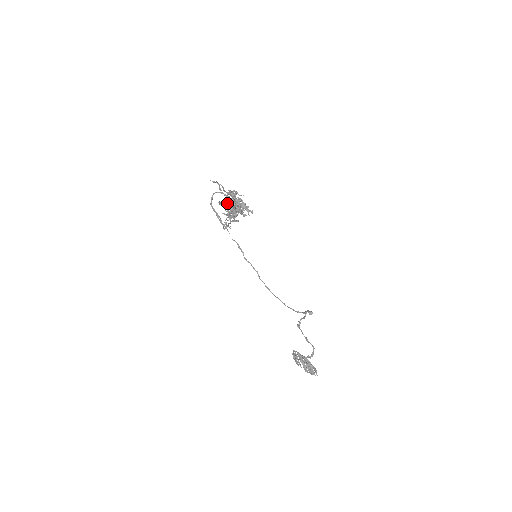
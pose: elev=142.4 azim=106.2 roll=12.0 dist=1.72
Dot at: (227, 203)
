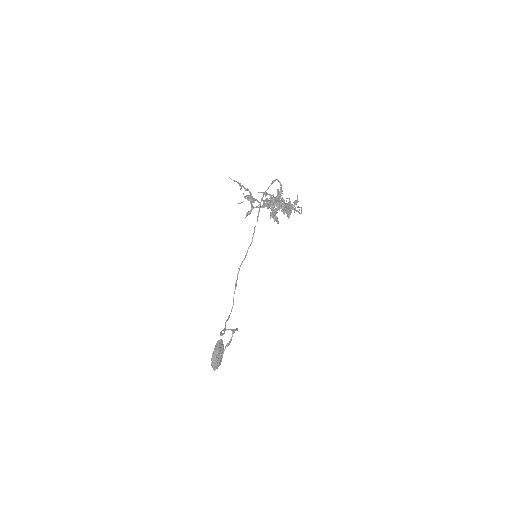
Dot at: occluded
